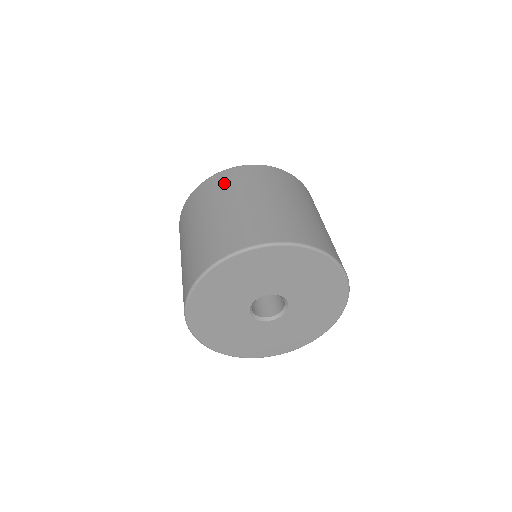
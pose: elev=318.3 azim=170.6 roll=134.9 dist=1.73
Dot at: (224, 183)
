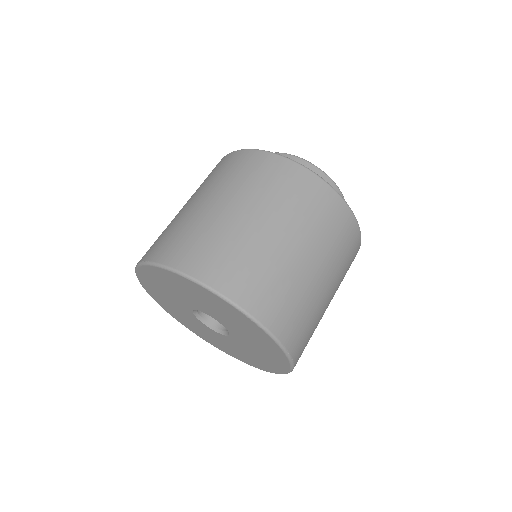
Dot at: (218, 169)
